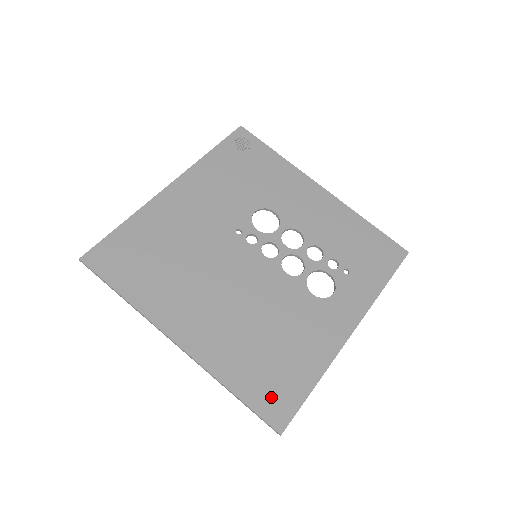
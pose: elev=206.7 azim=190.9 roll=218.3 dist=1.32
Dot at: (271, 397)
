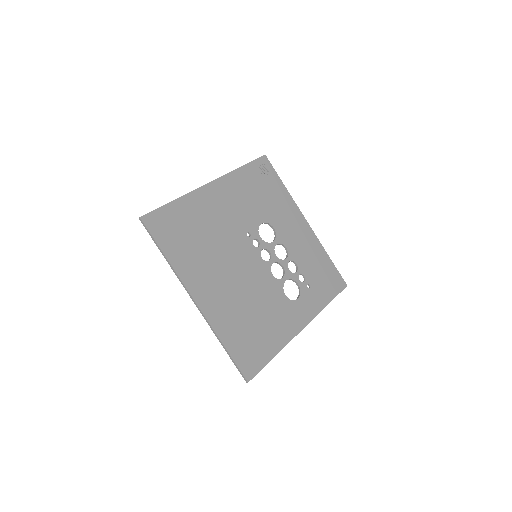
Dot at: (247, 356)
